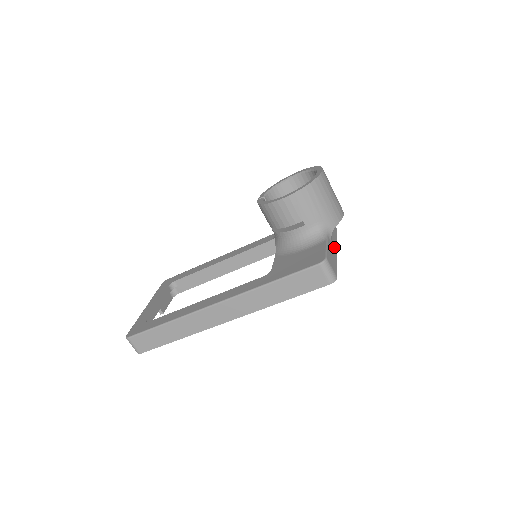
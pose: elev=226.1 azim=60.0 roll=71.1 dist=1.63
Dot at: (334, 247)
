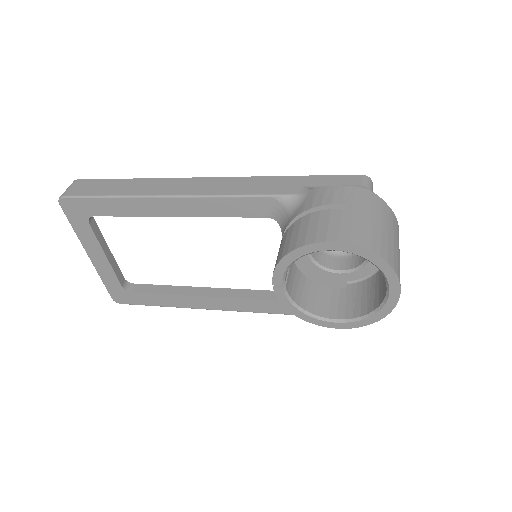
Dot at: occluded
